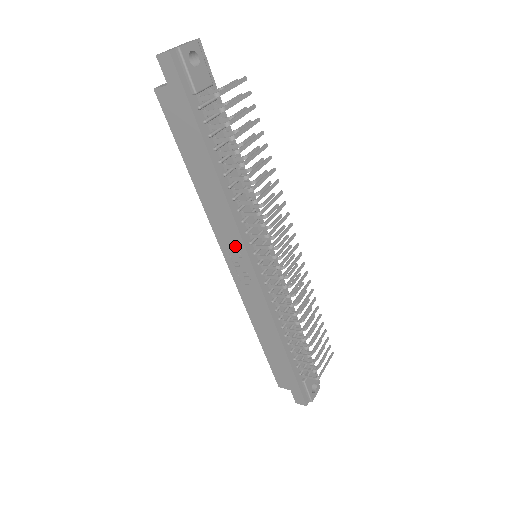
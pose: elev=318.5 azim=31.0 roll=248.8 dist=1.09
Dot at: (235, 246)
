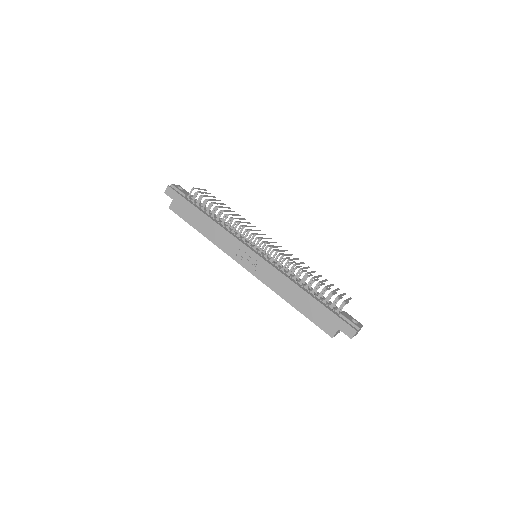
Dot at: (238, 248)
